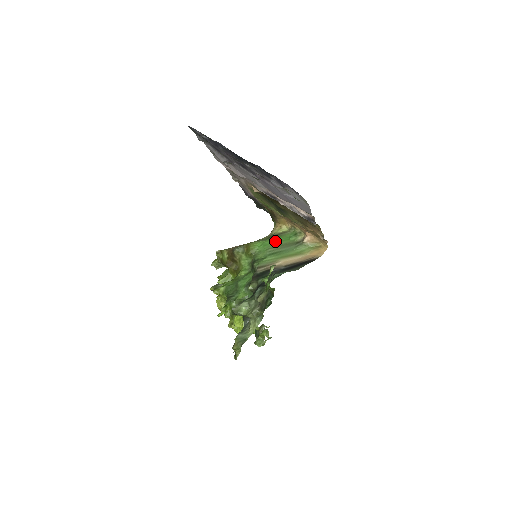
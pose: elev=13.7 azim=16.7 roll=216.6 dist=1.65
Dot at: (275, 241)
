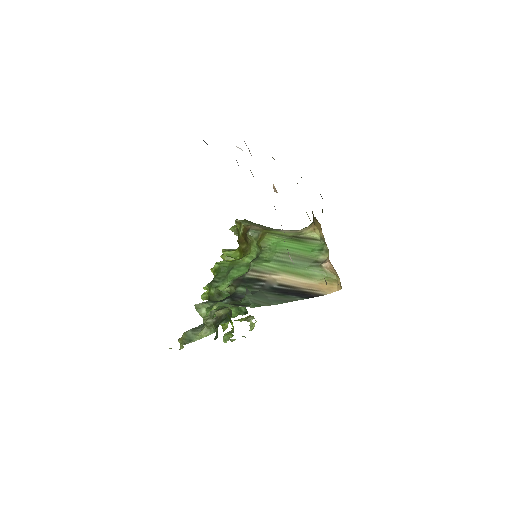
Dot at: (293, 246)
